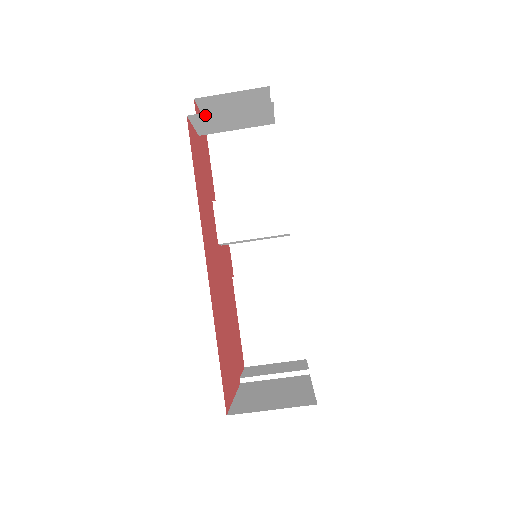
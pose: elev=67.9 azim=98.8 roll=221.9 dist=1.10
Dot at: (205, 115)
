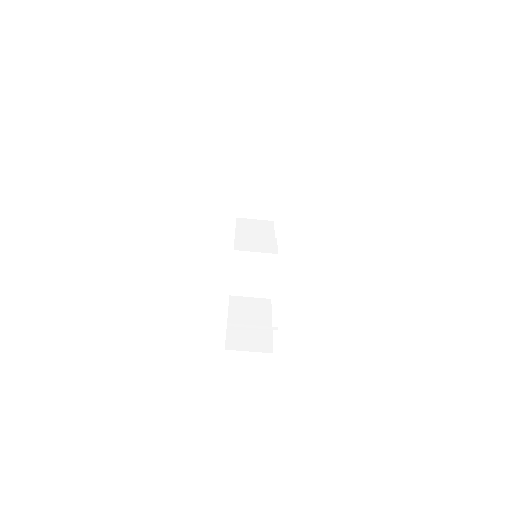
Dot at: (249, 179)
